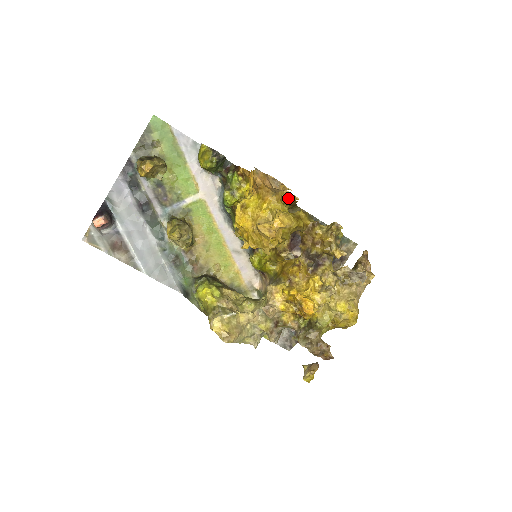
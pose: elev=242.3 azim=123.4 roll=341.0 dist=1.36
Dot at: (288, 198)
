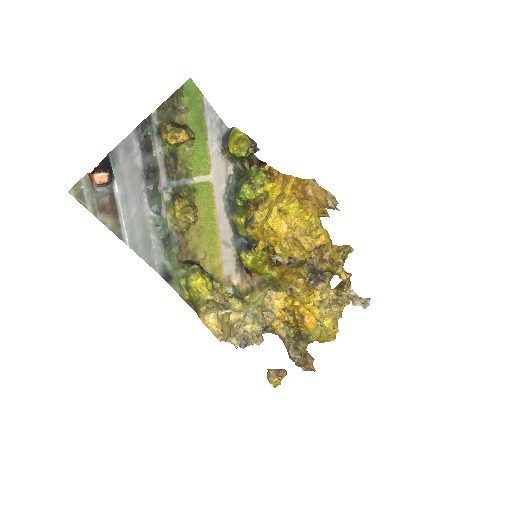
Dot at: (320, 213)
